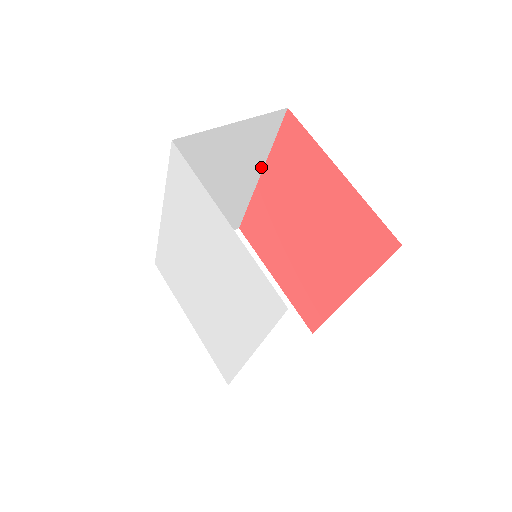
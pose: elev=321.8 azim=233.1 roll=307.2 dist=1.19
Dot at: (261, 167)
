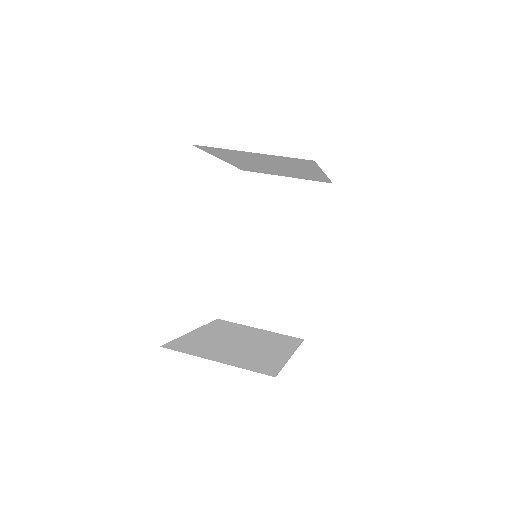
Dot at: (319, 247)
